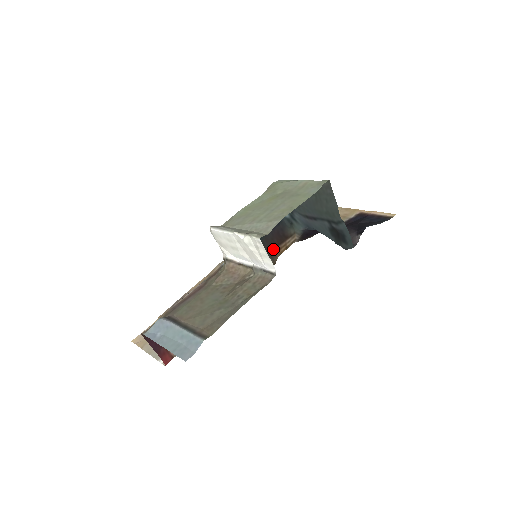
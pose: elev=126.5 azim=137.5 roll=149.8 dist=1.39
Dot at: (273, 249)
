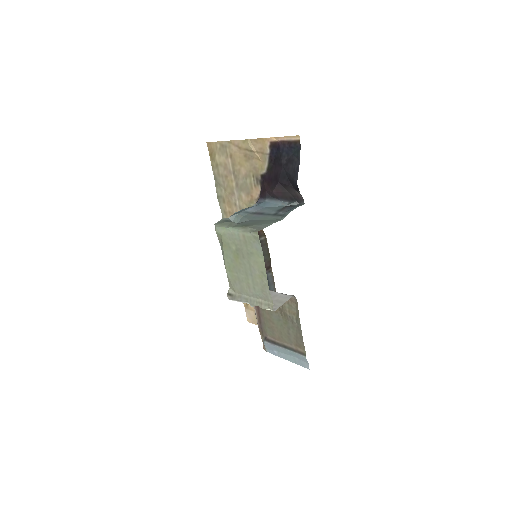
Dot at: occluded
